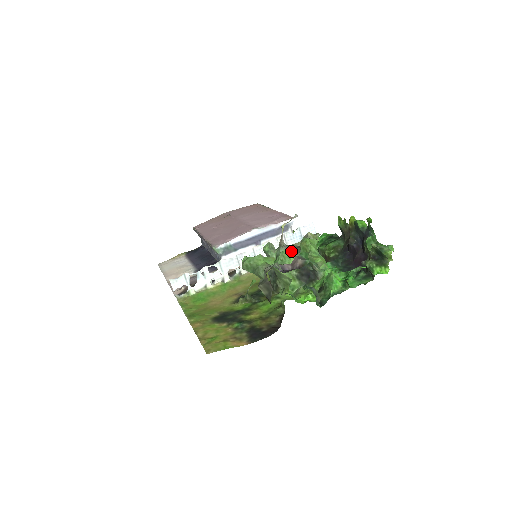
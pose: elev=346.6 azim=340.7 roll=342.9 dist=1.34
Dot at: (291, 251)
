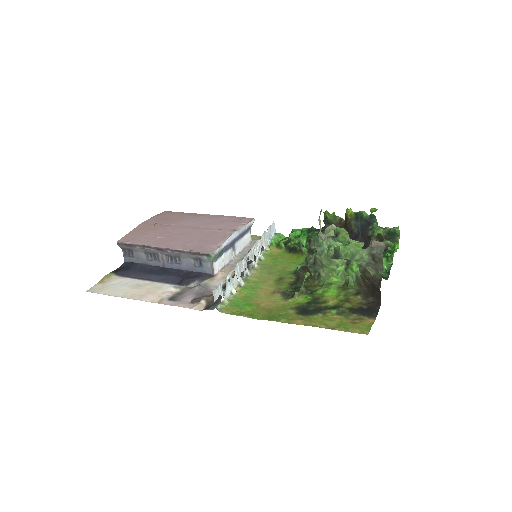
Dot at: occluded
